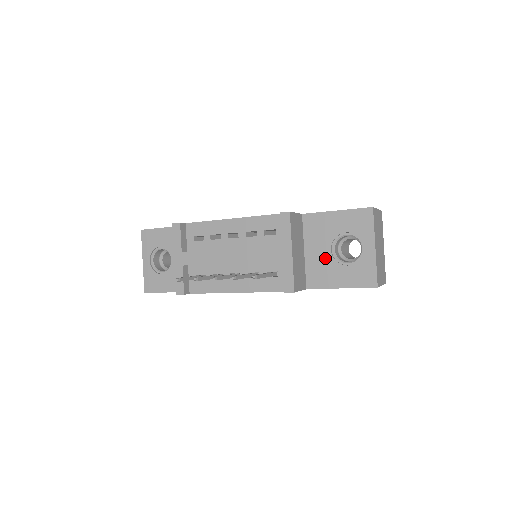
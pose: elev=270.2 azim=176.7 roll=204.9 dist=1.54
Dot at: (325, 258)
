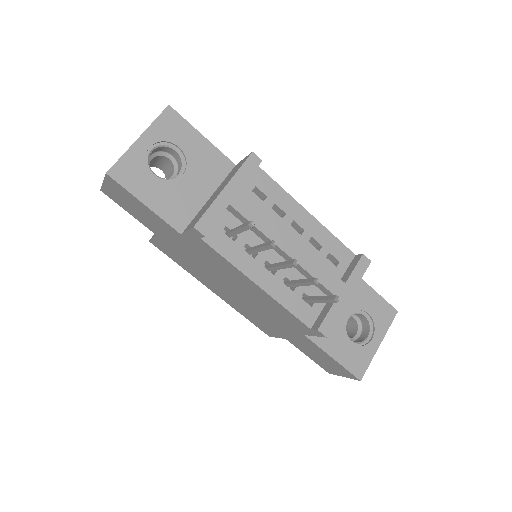
Dot at: (339, 320)
